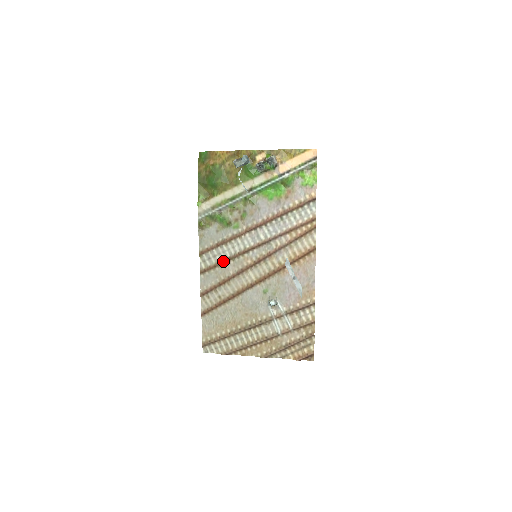
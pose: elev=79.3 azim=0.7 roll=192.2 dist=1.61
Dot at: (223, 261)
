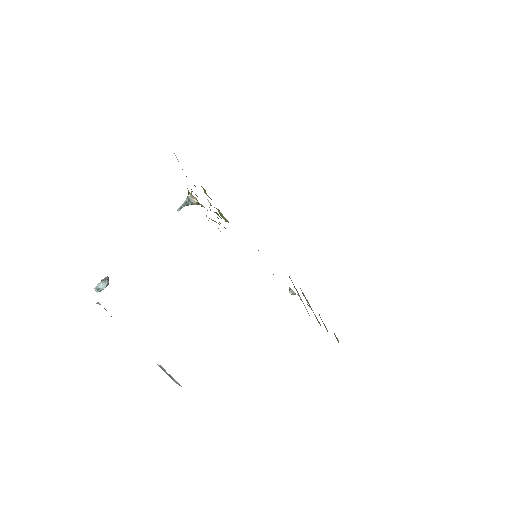
Dot at: occluded
